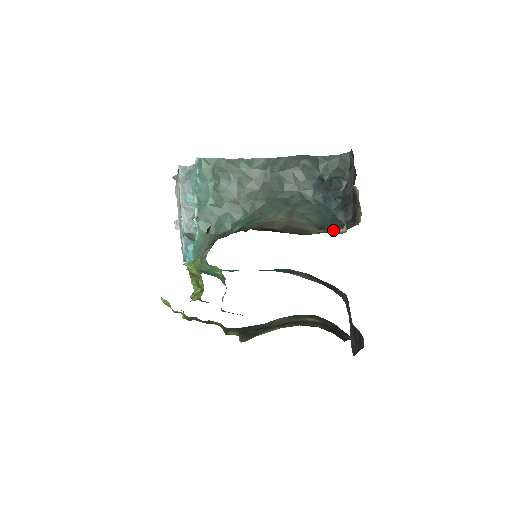
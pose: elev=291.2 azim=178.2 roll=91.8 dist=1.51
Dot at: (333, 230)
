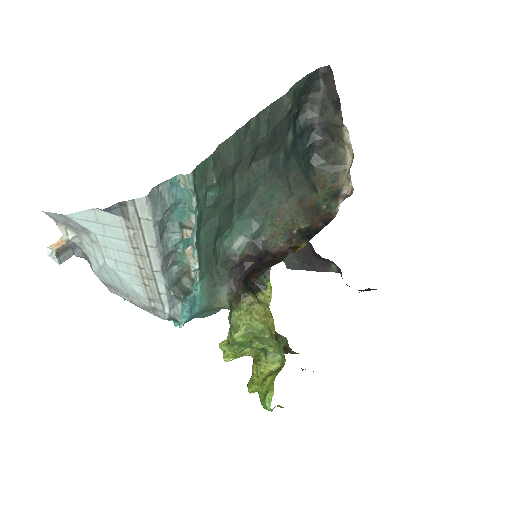
Dot at: (322, 184)
